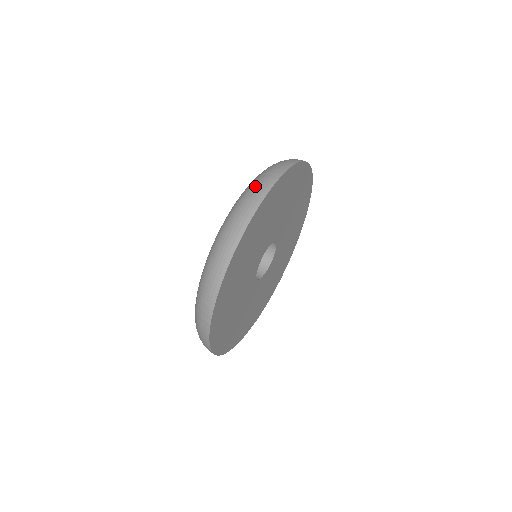
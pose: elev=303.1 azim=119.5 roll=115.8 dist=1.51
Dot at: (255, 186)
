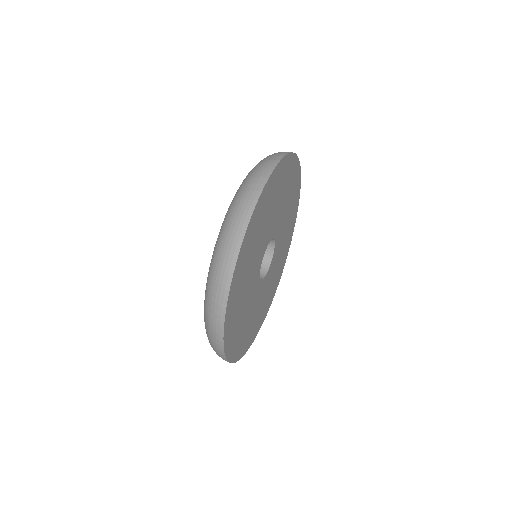
Dot at: (235, 213)
